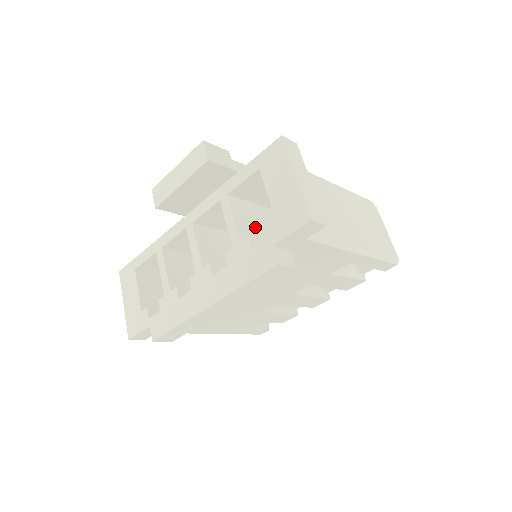
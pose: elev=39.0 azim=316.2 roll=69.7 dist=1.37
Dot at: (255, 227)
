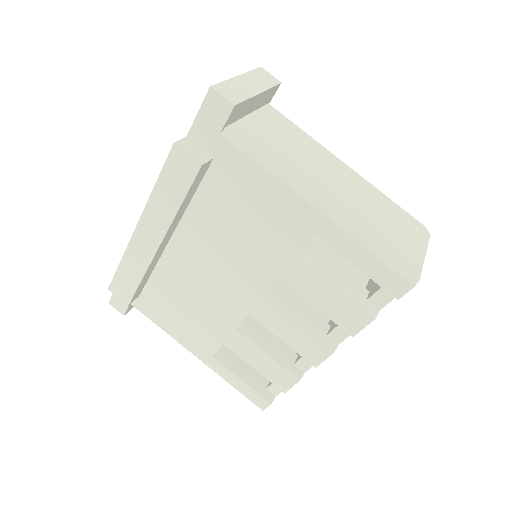
Dot at: occluded
